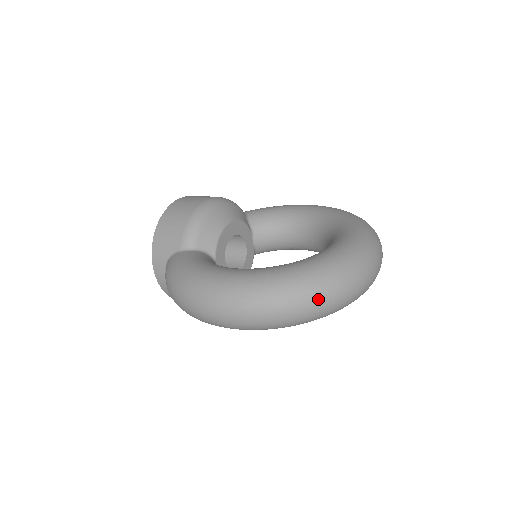
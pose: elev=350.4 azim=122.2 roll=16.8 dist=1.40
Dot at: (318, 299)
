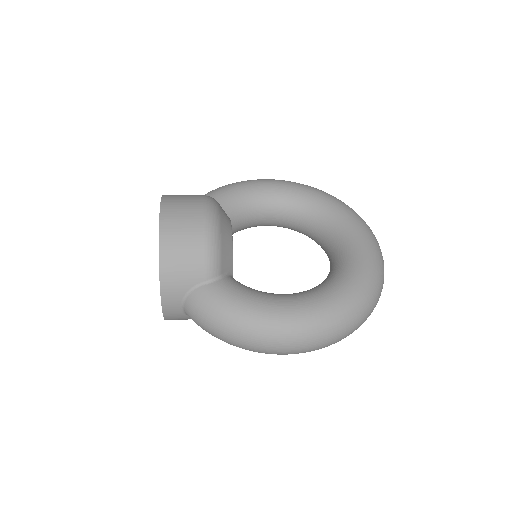
Dot at: (374, 306)
